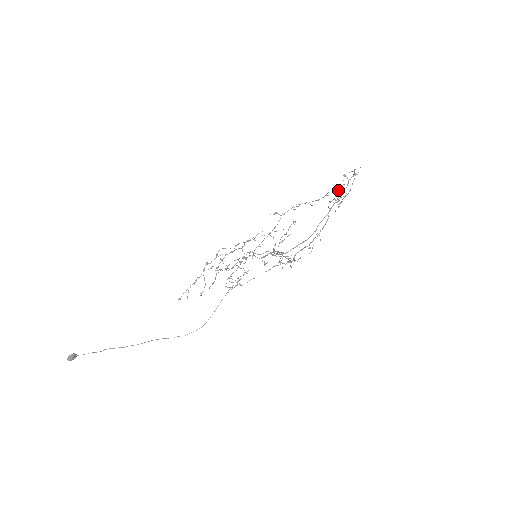
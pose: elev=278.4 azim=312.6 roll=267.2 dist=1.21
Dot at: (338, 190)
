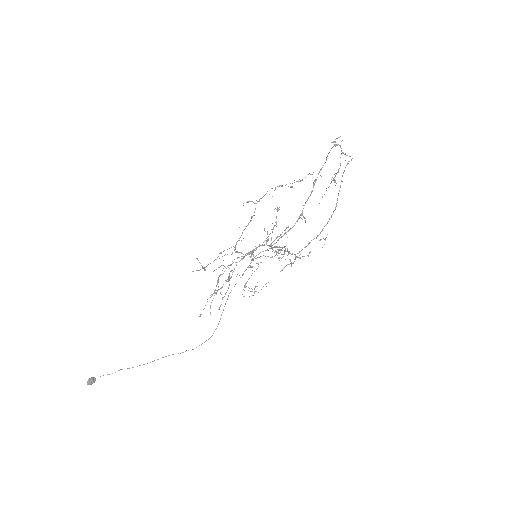
Dot at: (343, 172)
